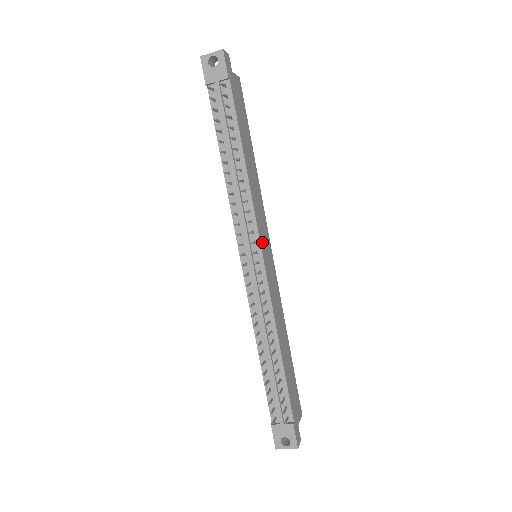
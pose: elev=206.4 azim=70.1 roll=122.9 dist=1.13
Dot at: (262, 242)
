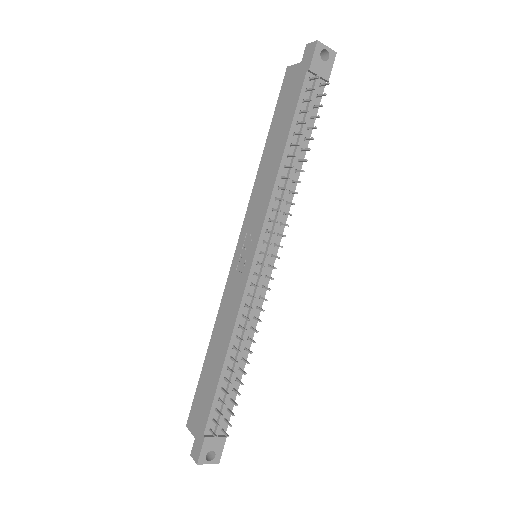
Dot at: (274, 246)
